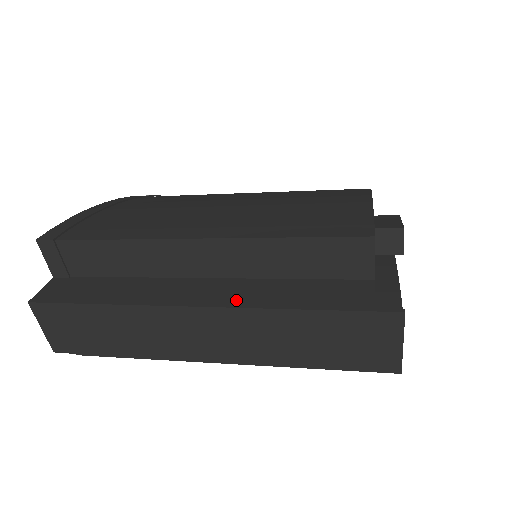
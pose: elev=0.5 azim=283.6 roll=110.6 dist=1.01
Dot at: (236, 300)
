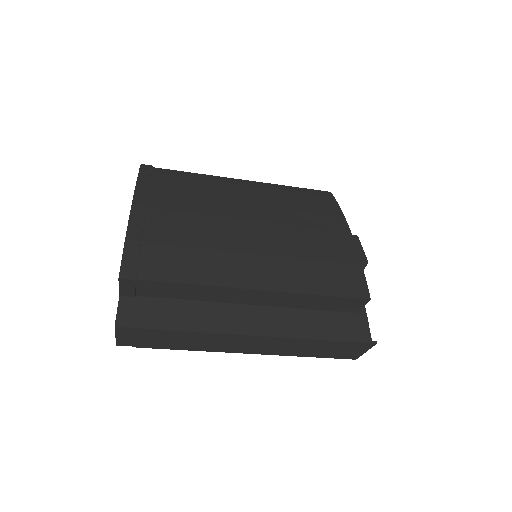
Dot at: (279, 330)
